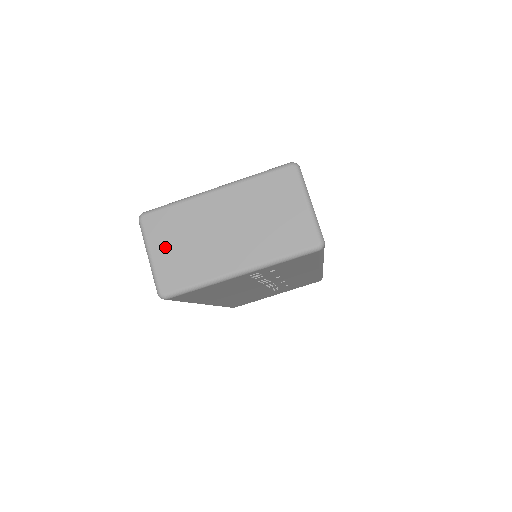
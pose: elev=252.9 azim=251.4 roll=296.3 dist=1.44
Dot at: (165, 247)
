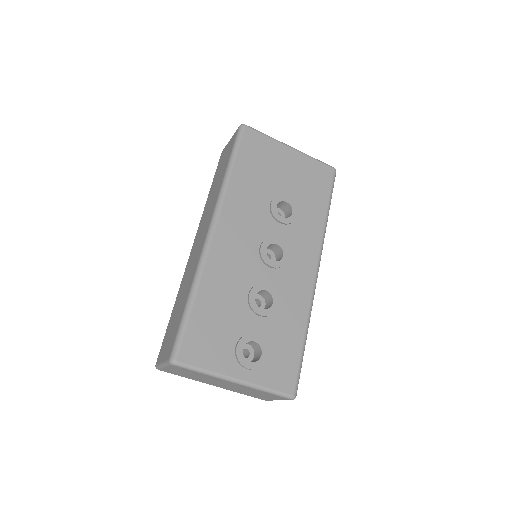
Dot at: (177, 371)
